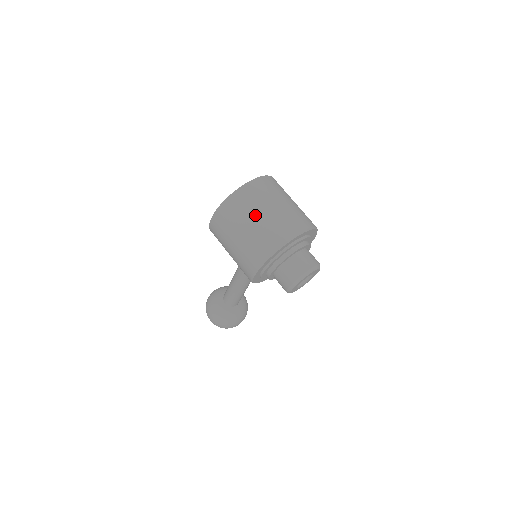
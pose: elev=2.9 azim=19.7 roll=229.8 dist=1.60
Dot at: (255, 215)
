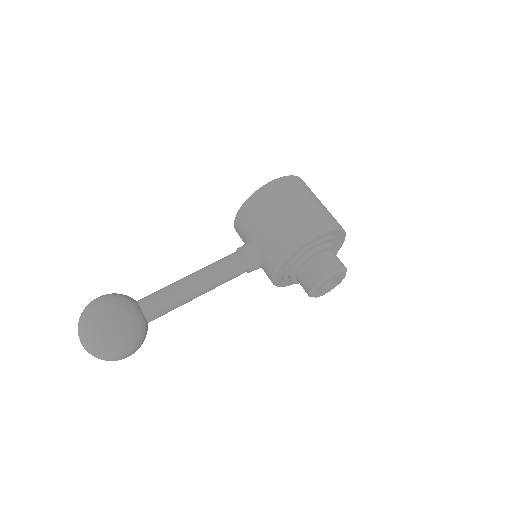
Dot at: occluded
